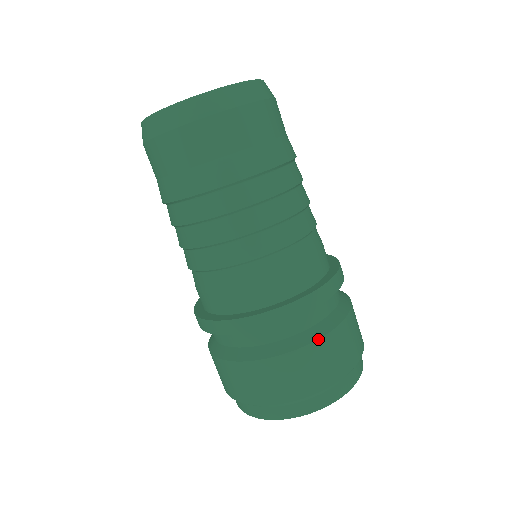
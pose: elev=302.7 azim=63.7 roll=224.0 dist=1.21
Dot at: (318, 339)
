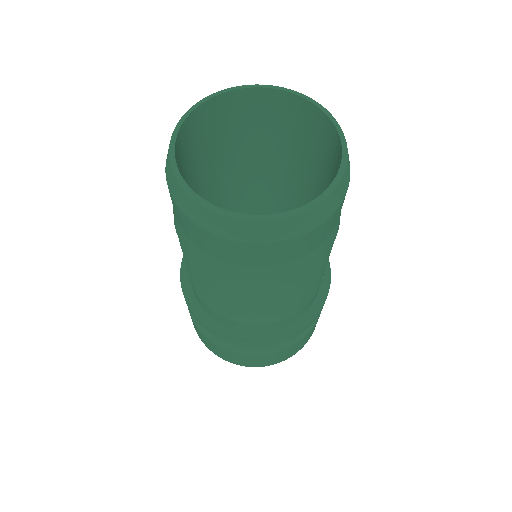
Dot at: (277, 352)
